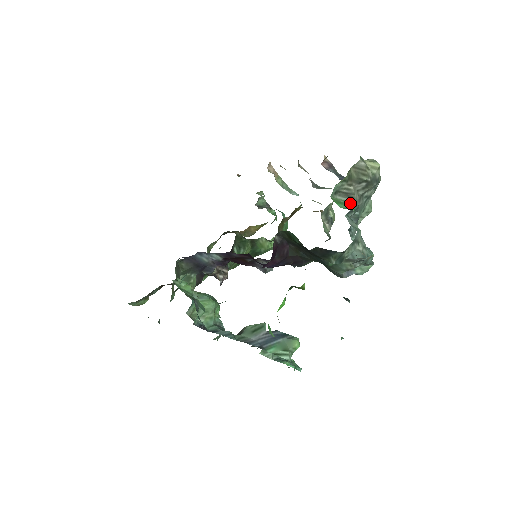
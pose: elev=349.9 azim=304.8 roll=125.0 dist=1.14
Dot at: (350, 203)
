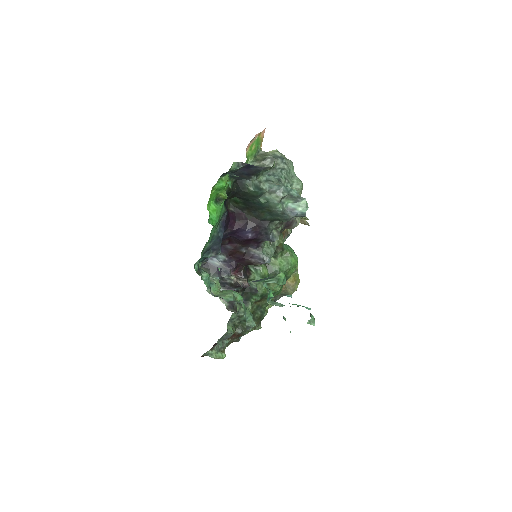
Dot at: occluded
